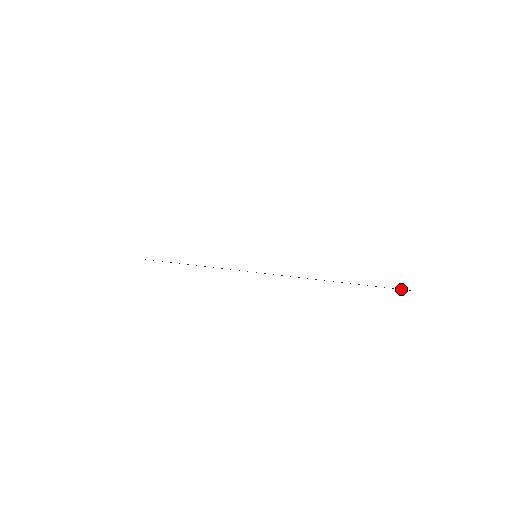
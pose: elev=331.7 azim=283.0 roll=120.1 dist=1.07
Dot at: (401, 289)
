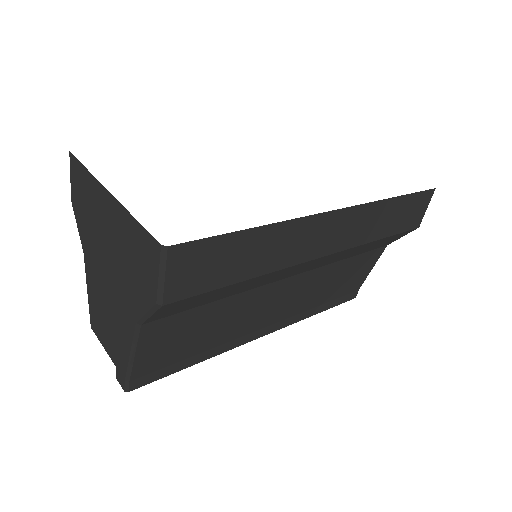
Dot at: occluded
